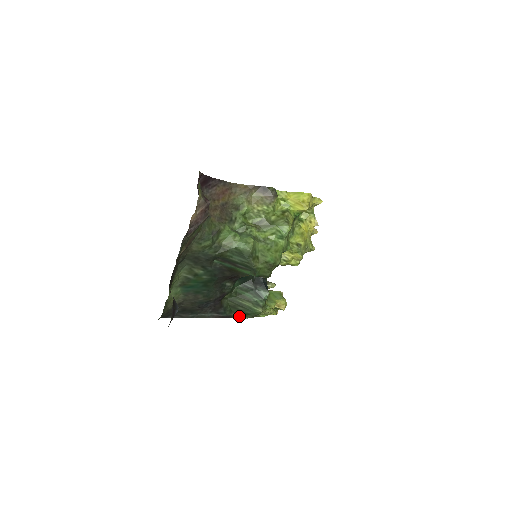
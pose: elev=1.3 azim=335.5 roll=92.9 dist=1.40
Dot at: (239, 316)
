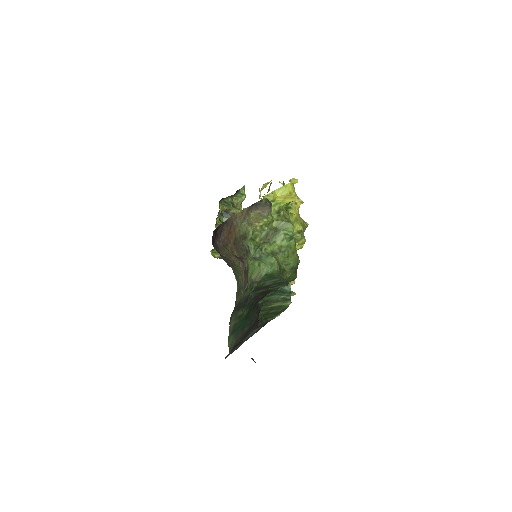
Dot at: (273, 318)
